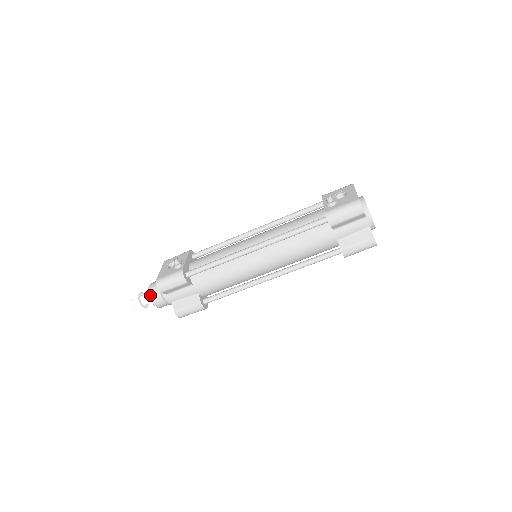
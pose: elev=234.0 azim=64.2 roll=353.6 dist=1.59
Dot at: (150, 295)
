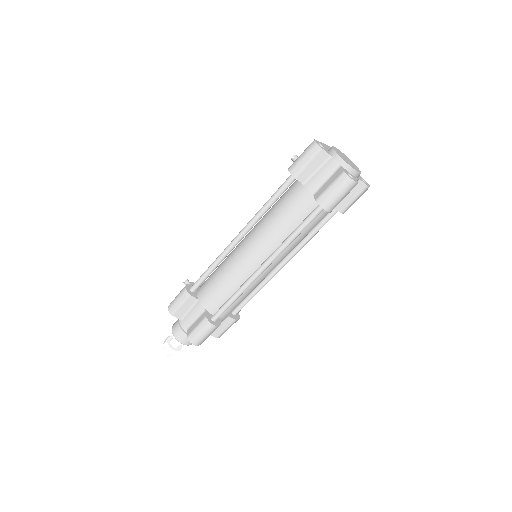
Dot at: (172, 329)
